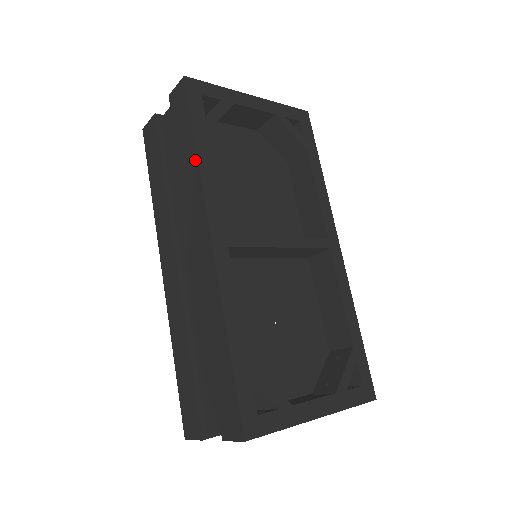
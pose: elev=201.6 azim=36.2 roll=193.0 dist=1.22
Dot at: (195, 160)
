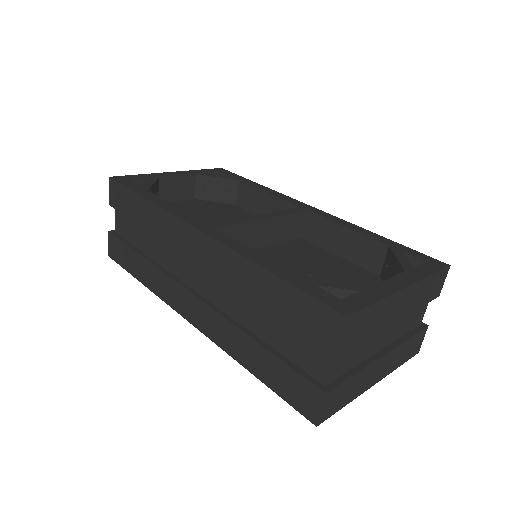
Dot at: (150, 205)
